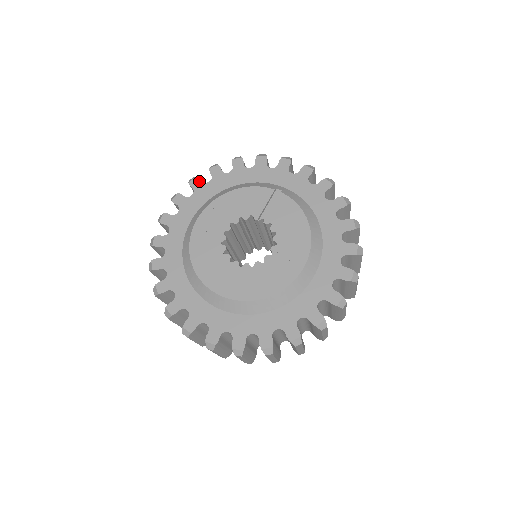
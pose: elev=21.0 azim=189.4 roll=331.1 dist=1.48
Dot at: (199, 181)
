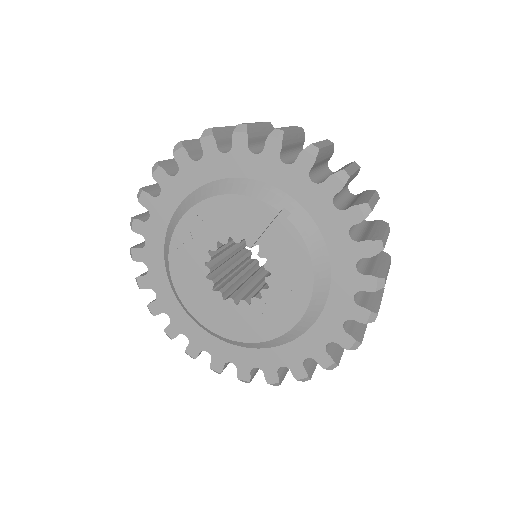
Dot at: (186, 155)
